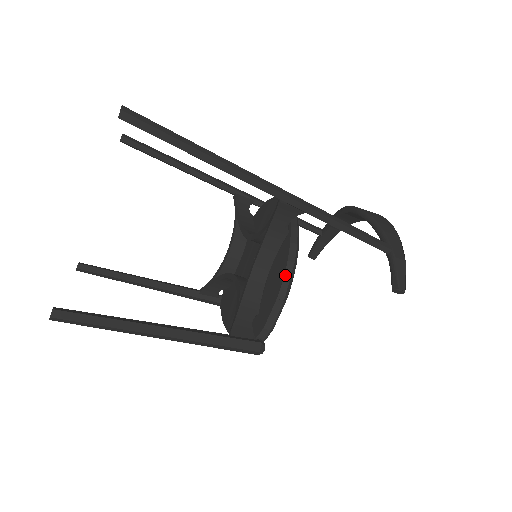
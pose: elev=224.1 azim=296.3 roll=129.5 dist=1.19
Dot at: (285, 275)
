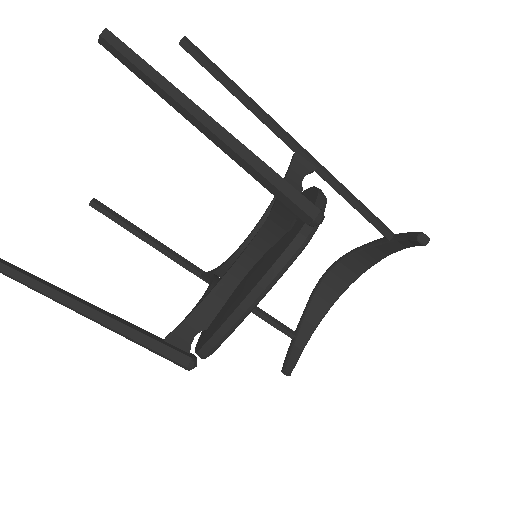
Dot at: occluded
